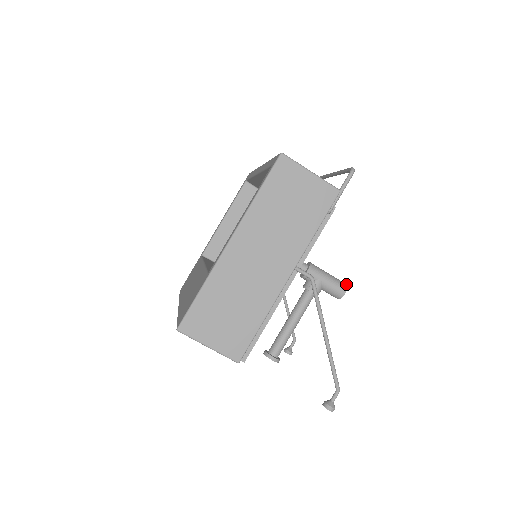
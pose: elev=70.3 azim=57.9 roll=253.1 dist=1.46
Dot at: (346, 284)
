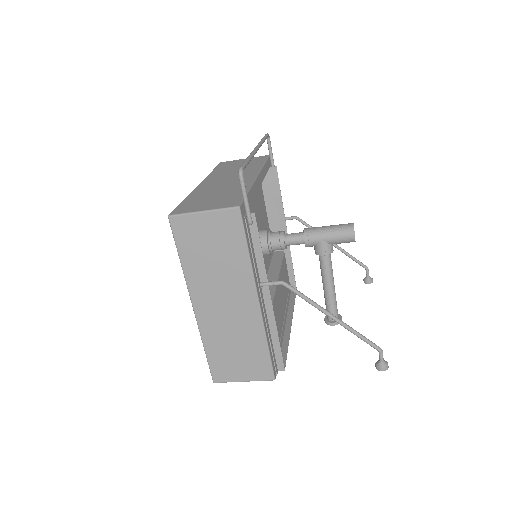
Dot at: (352, 225)
